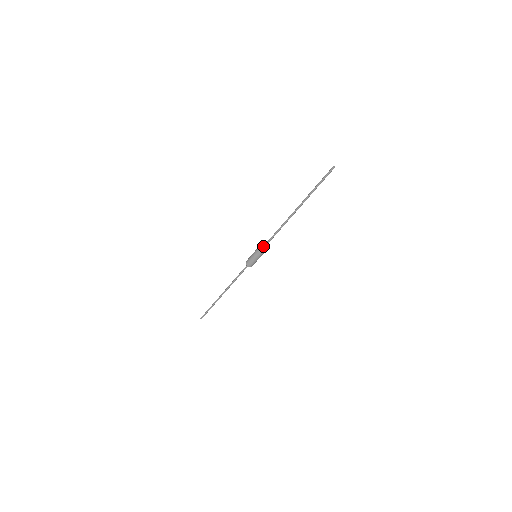
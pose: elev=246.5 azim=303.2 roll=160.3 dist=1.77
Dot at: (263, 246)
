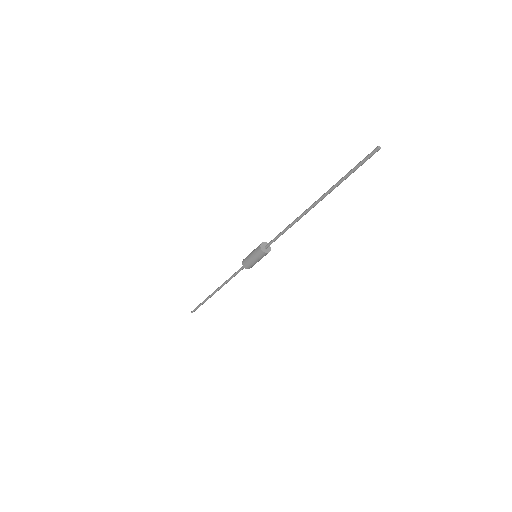
Dot at: (265, 245)
